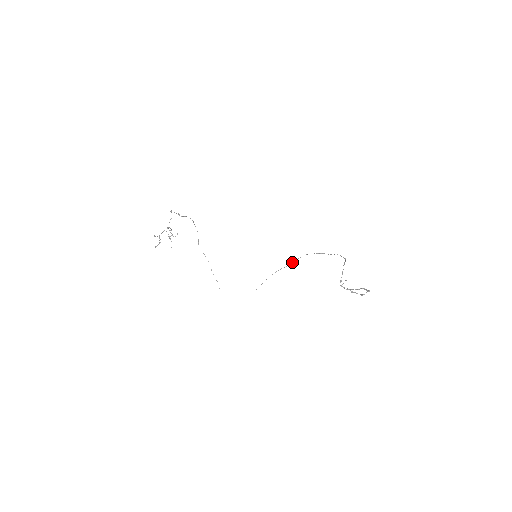
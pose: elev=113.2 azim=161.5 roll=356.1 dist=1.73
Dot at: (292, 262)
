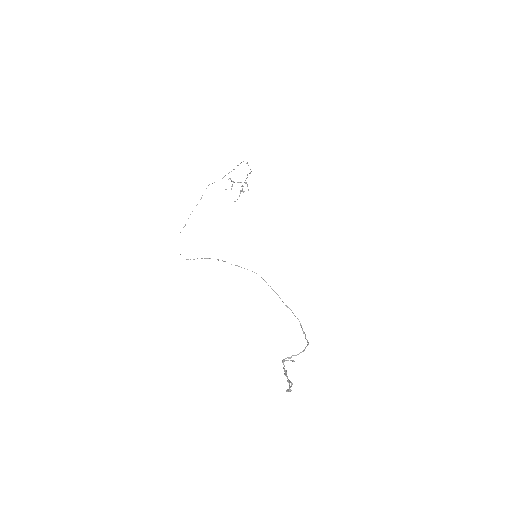
Dot at: occluded
